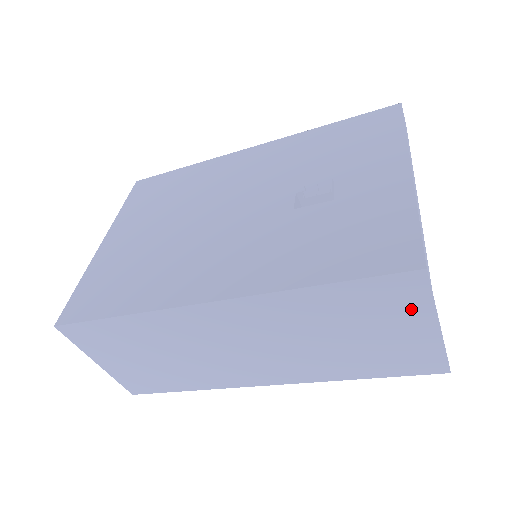
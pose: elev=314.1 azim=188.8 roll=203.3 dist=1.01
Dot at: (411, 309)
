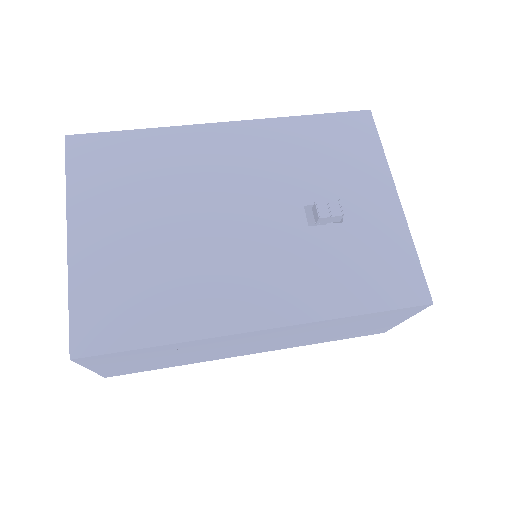
Dot at: (401, 316)
